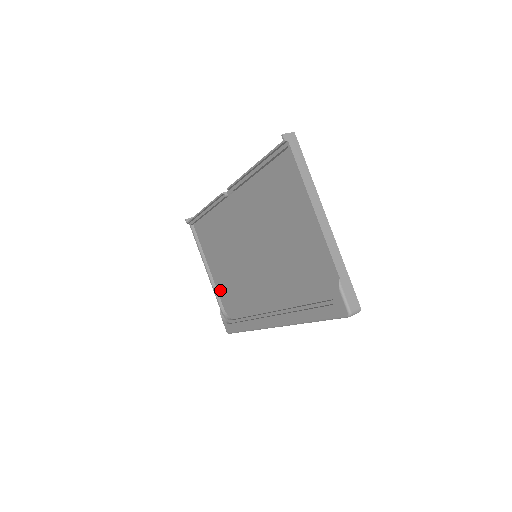
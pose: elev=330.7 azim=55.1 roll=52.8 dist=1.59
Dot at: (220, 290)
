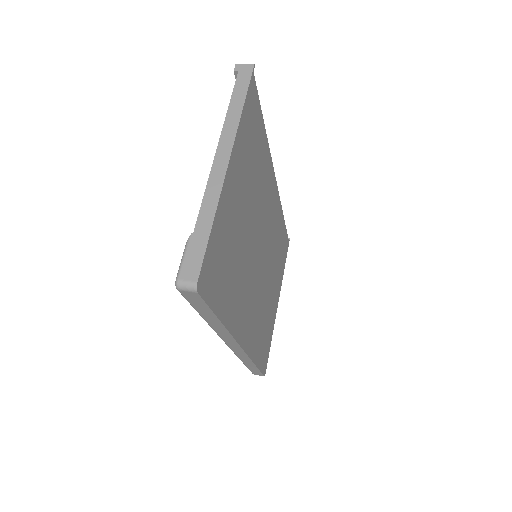
Dot at: occluded
